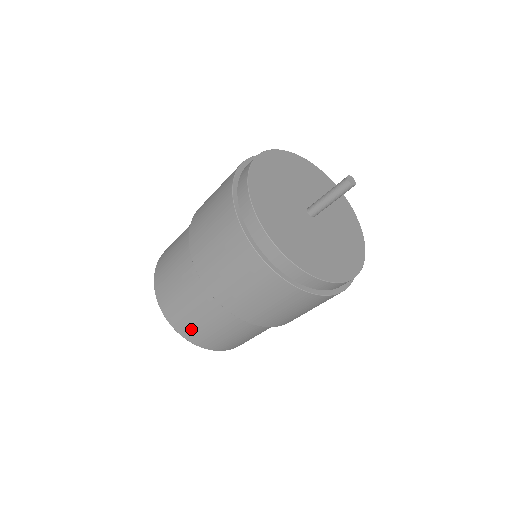
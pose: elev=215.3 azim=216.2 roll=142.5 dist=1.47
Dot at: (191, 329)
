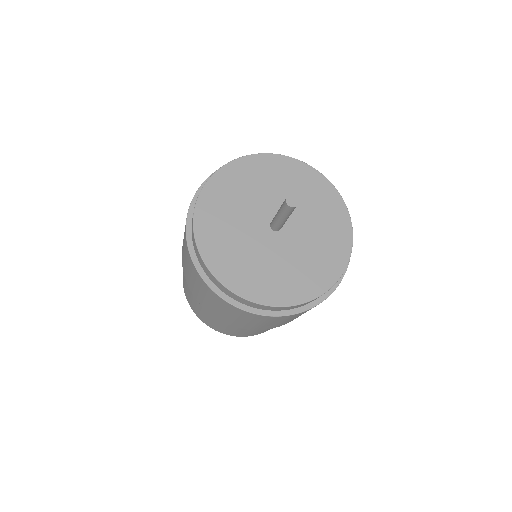
Dot at: (243, 334)
